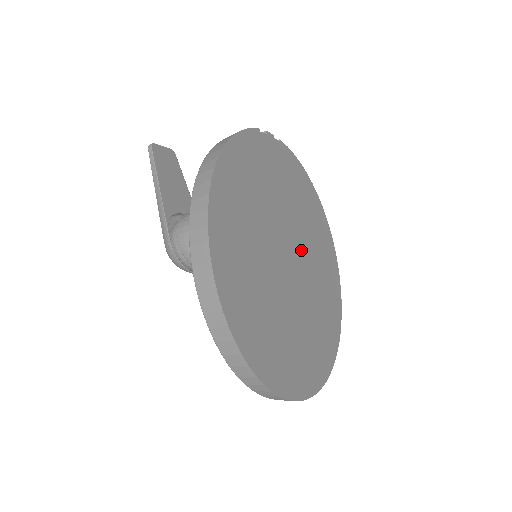
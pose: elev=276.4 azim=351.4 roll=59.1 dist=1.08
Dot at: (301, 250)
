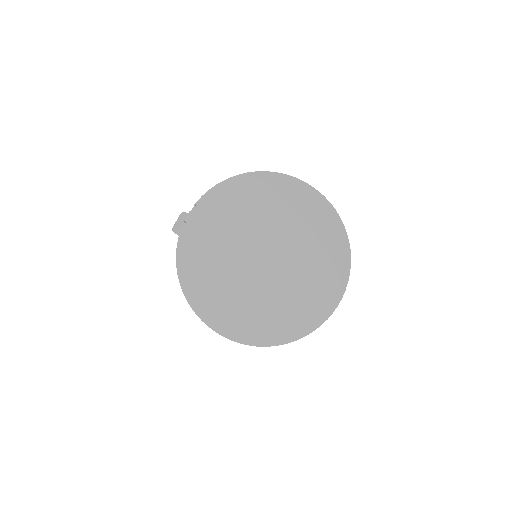
Dot at: (267, 237)
